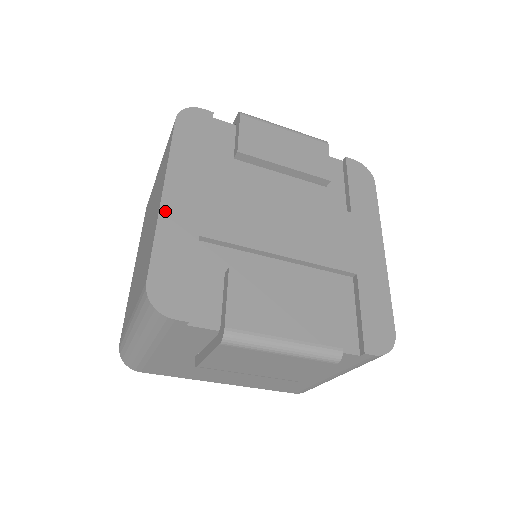
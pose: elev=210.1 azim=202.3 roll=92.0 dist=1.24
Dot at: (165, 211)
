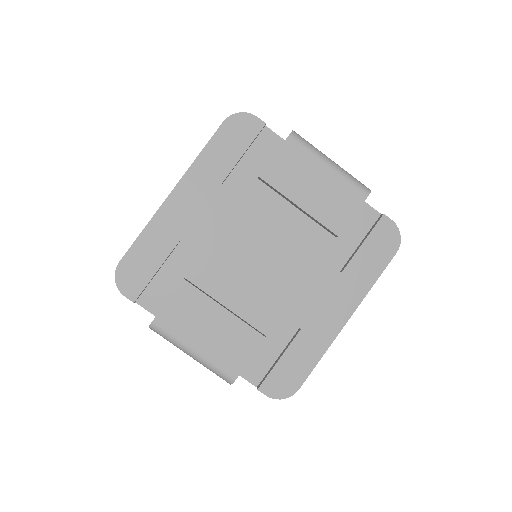
Dot at: (164, 210)
